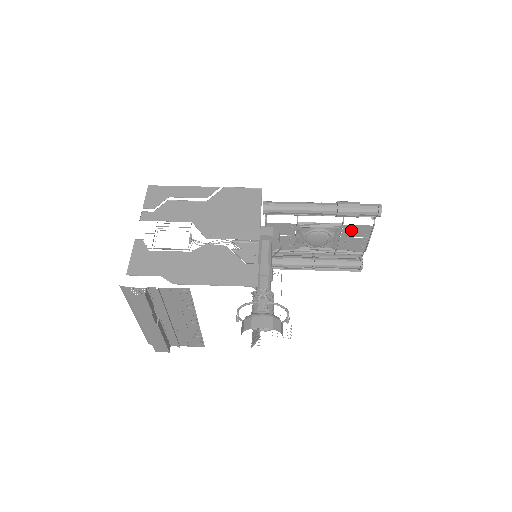
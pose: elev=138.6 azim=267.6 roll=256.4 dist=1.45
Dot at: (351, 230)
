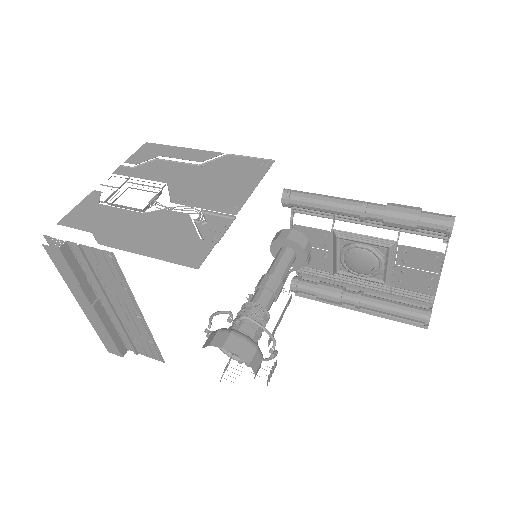
Dot at: (411, 255)
